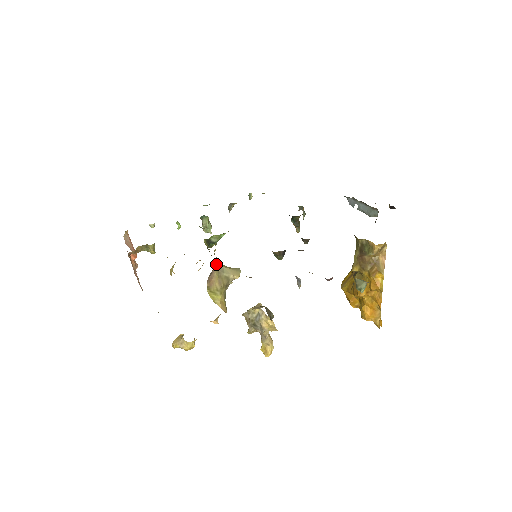
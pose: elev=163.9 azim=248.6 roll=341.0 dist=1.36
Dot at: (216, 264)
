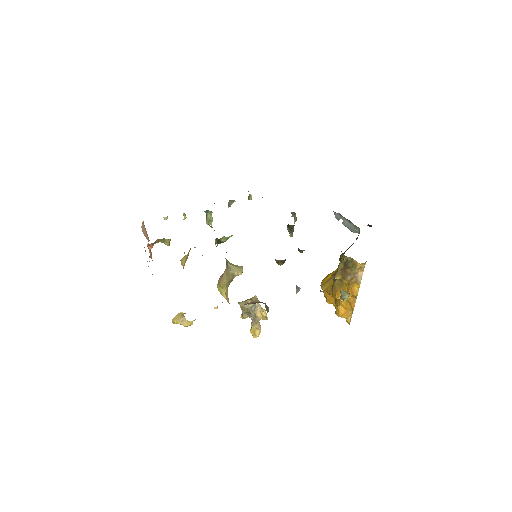
Dot at: (226, 264)
